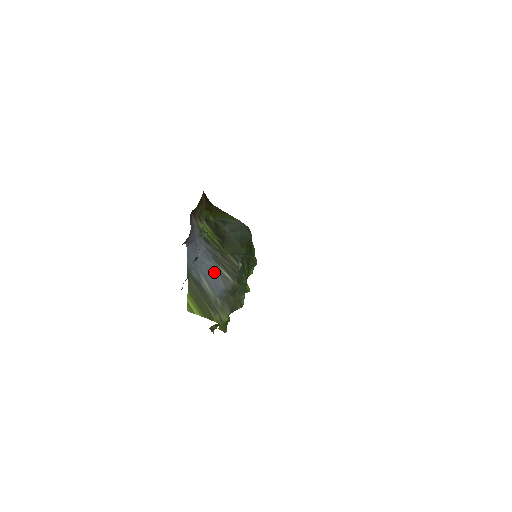
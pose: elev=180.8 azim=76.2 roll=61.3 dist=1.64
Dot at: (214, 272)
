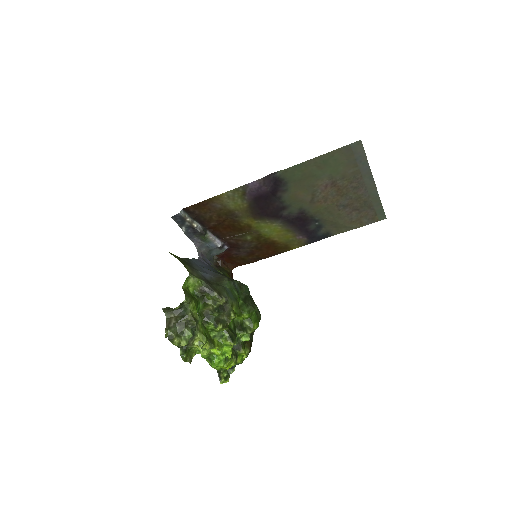
Dot at: (210, 270)
